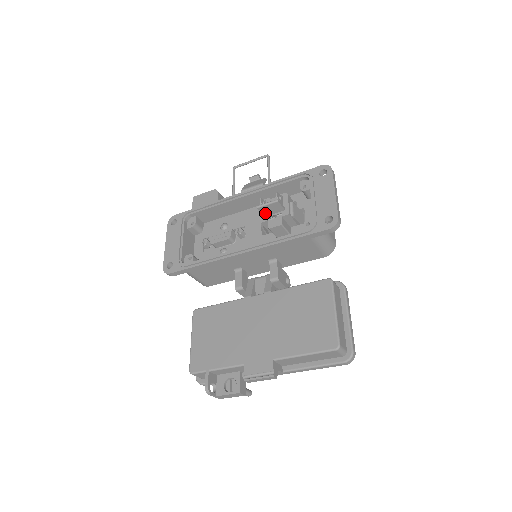
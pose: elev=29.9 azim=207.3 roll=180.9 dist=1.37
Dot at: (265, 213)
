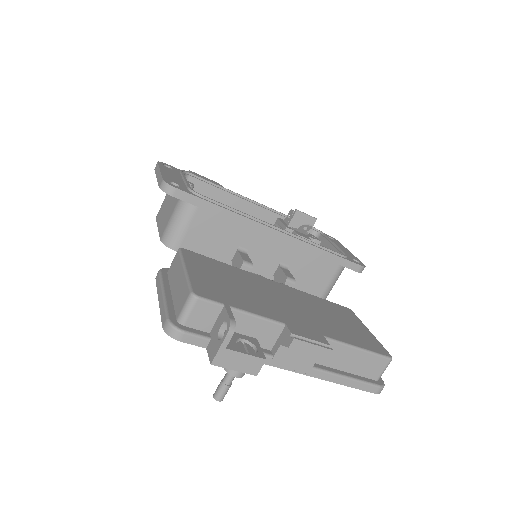
Dot at: (293, 223)
